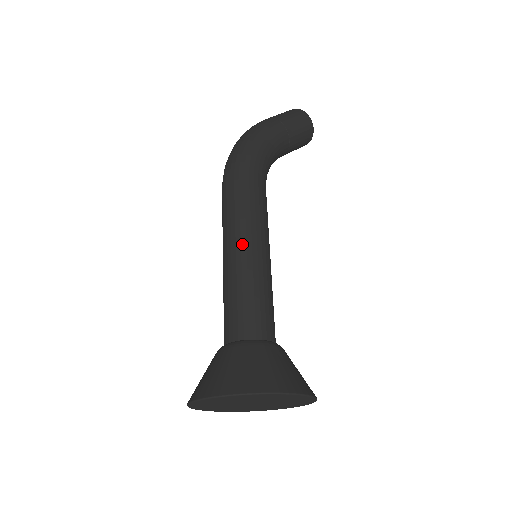
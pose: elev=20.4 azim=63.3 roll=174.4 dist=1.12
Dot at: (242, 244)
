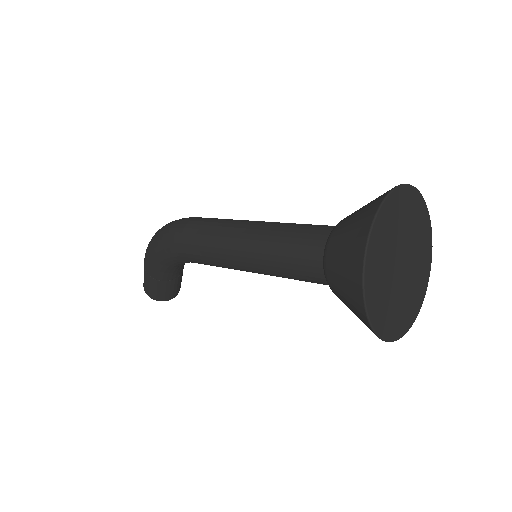
Dot at: occluded
